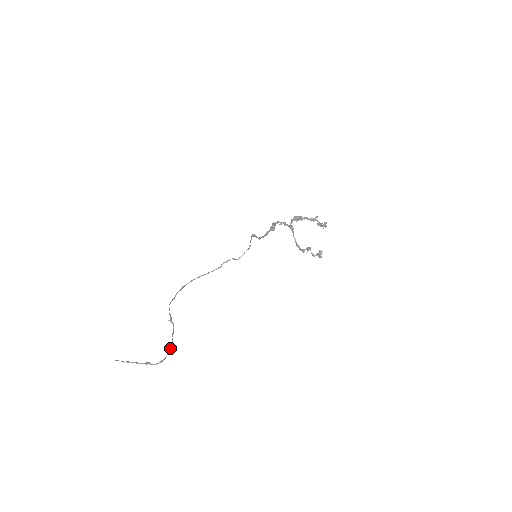
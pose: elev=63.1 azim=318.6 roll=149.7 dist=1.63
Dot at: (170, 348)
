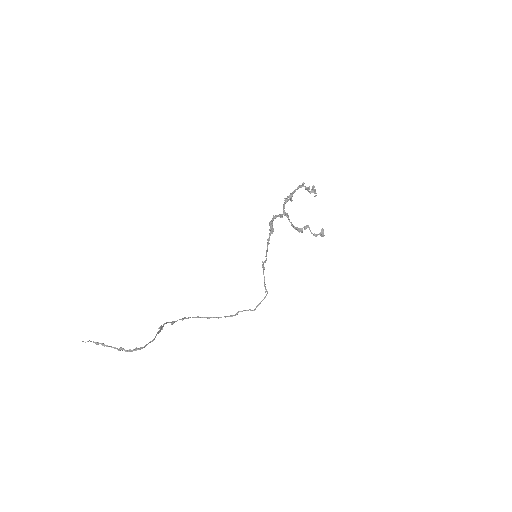
Dot at: occluded
